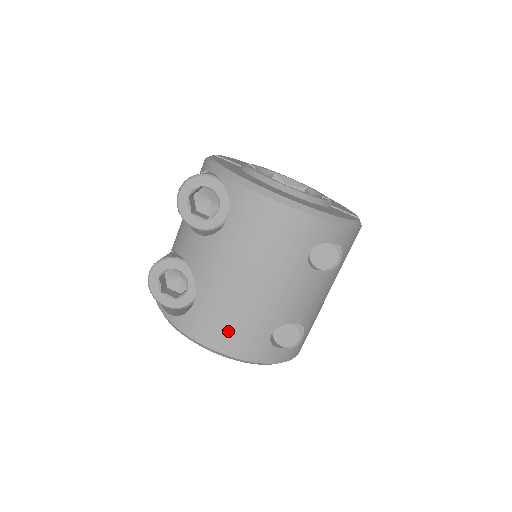
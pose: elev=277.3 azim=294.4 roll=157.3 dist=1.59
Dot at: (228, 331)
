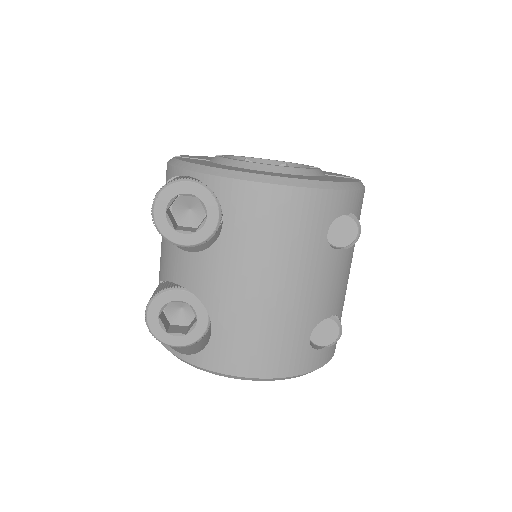
Dot at: (262, 351)
